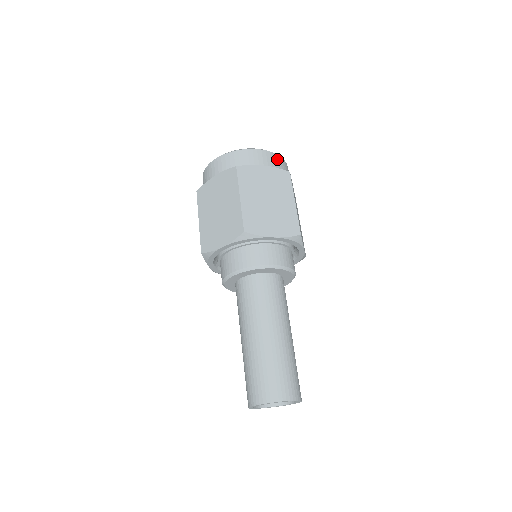
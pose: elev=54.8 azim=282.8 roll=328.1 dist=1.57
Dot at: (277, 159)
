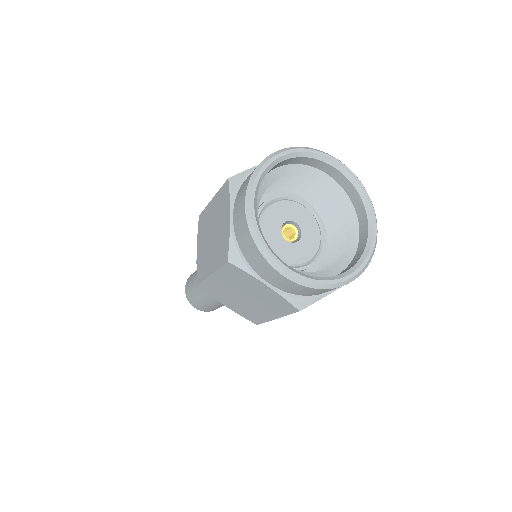
Dot at: occluded
